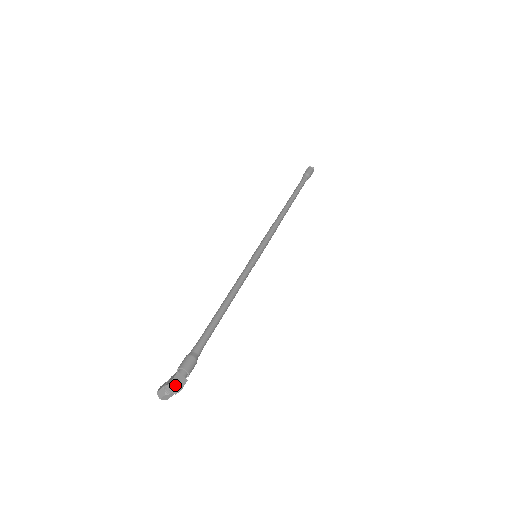
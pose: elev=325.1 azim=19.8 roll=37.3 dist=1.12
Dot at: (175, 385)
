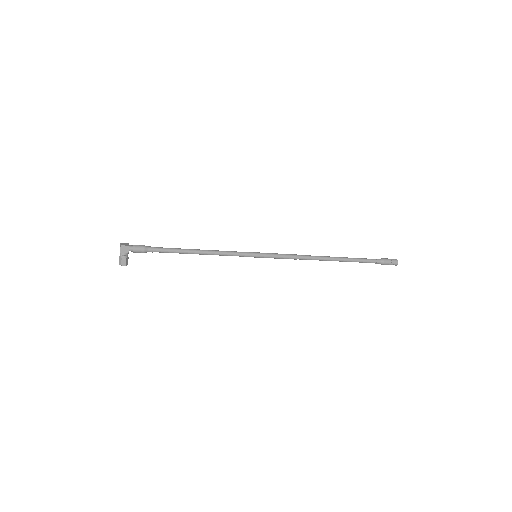
Dot at: (121, 244)
